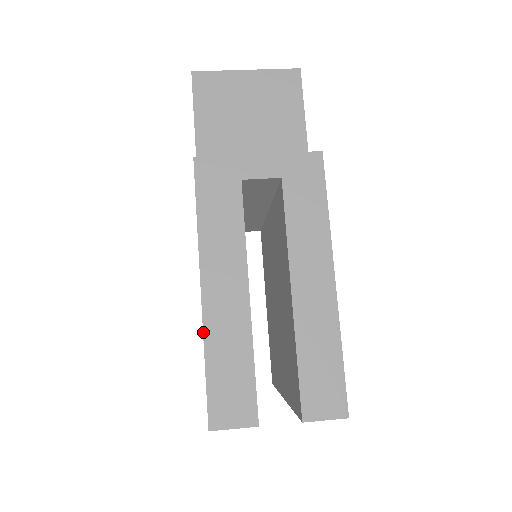
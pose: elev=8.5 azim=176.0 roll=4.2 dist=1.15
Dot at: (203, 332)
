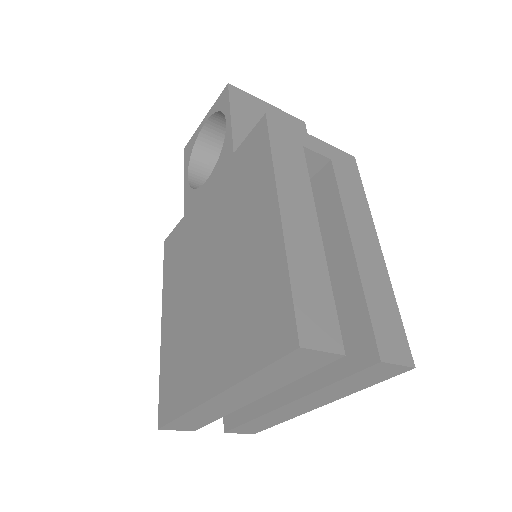
Dot at: (285, 247)
